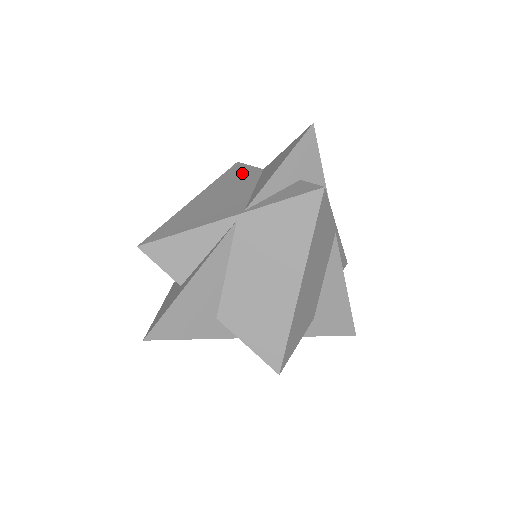
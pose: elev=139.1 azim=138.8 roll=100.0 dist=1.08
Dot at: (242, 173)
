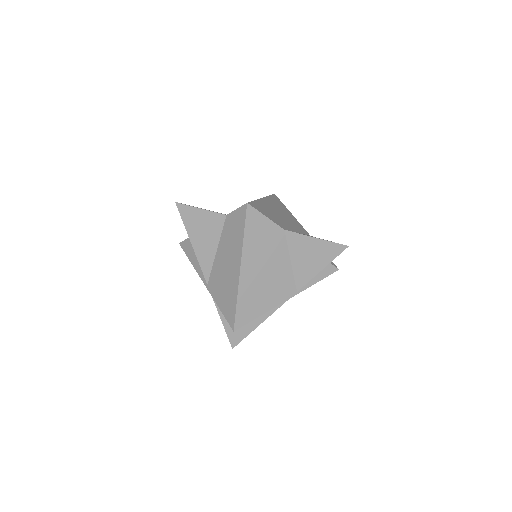
Dot at: (267, 232)
